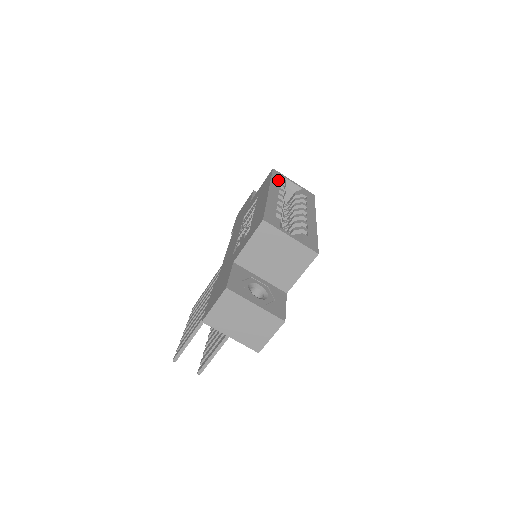
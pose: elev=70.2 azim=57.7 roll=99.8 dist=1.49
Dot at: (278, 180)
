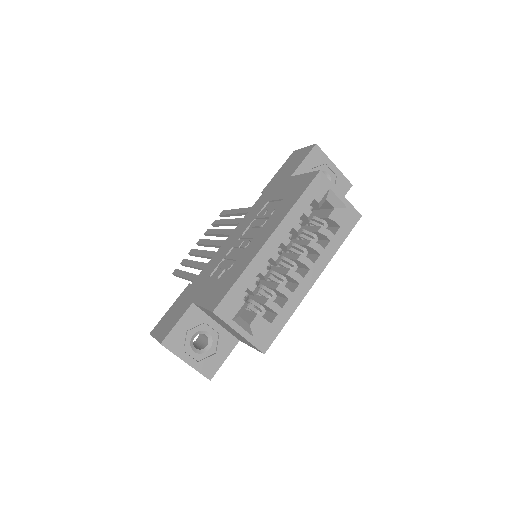
Dot at: (308, 202)
